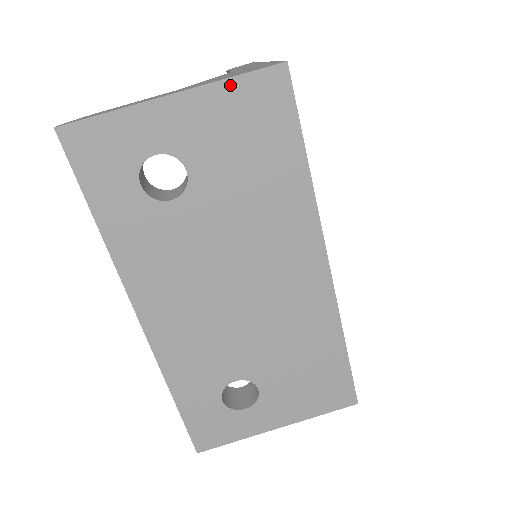
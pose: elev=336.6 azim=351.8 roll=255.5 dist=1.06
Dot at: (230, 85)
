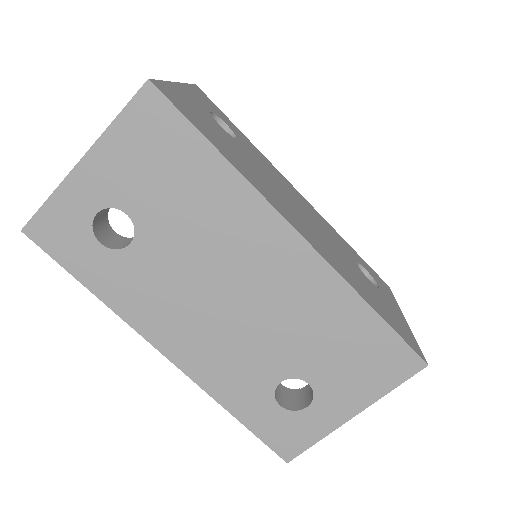
Dot at: (117, 127)
